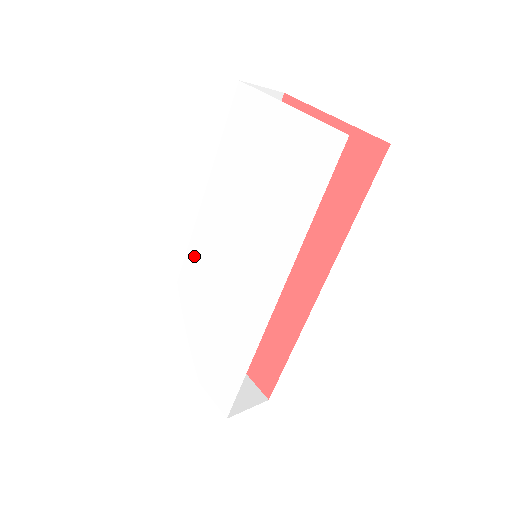
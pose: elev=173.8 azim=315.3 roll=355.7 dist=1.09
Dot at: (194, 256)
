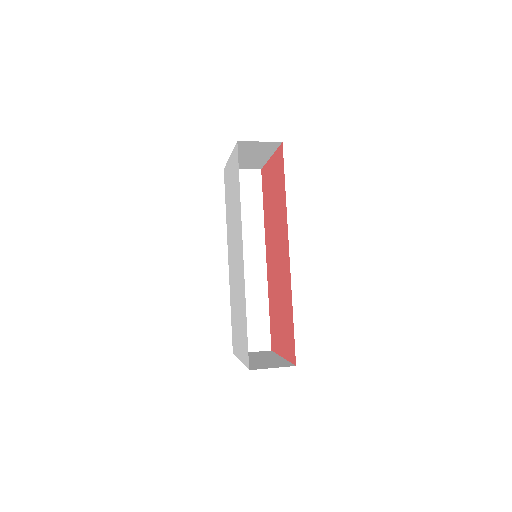
Dot at: (230, 279)
